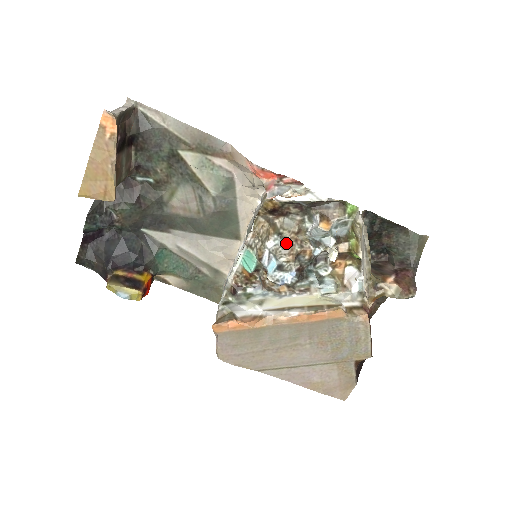
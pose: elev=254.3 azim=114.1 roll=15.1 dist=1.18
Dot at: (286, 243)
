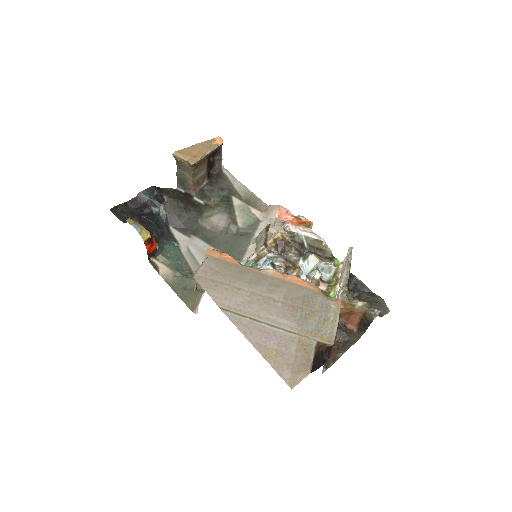
Dot at: (283, 257)
